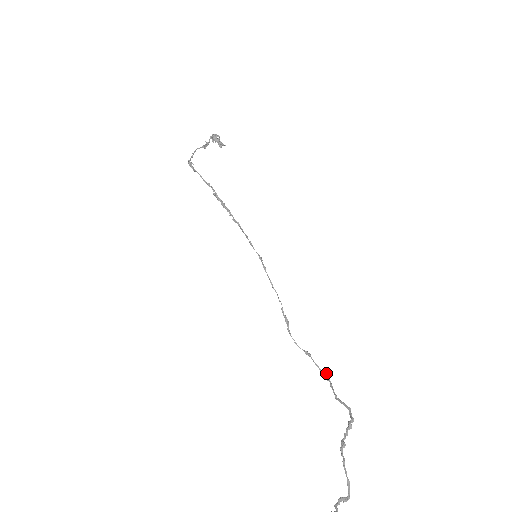
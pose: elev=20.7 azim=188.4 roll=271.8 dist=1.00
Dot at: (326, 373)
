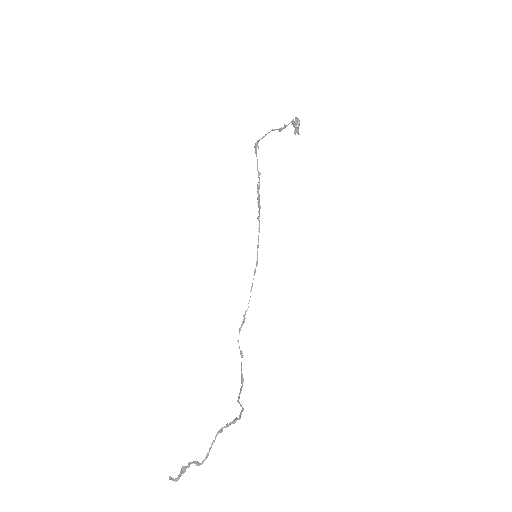
Dot at: occluded
